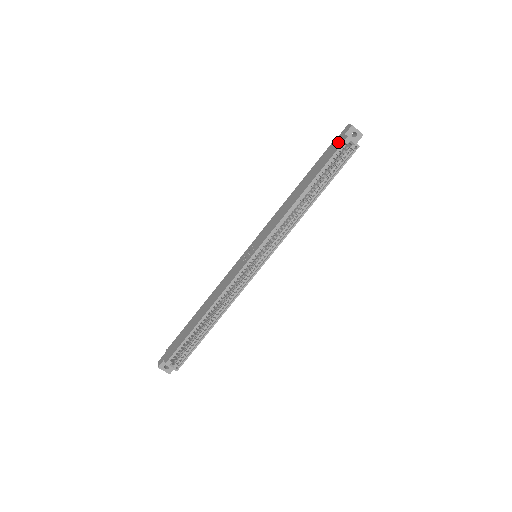
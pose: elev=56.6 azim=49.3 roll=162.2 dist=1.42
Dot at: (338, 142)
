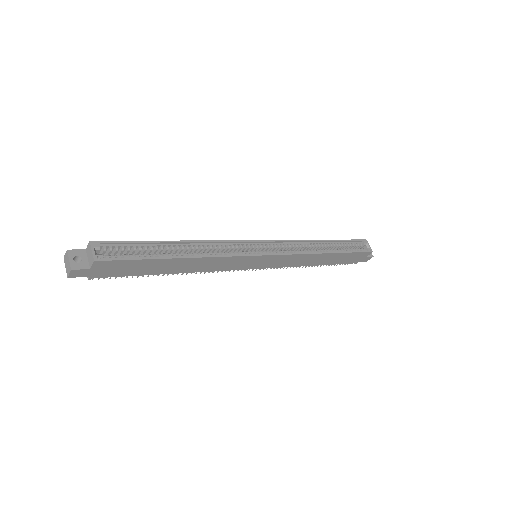
Dot at: occluded
